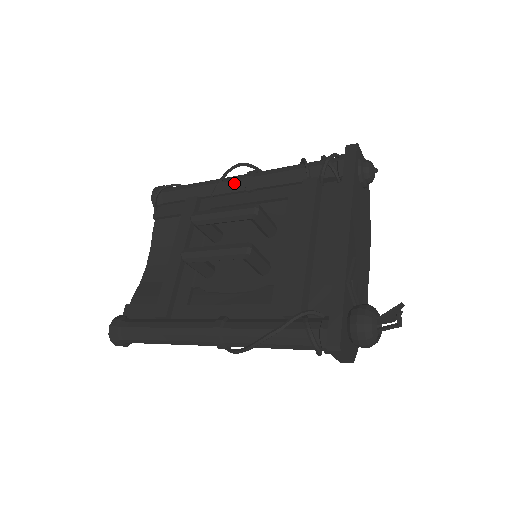
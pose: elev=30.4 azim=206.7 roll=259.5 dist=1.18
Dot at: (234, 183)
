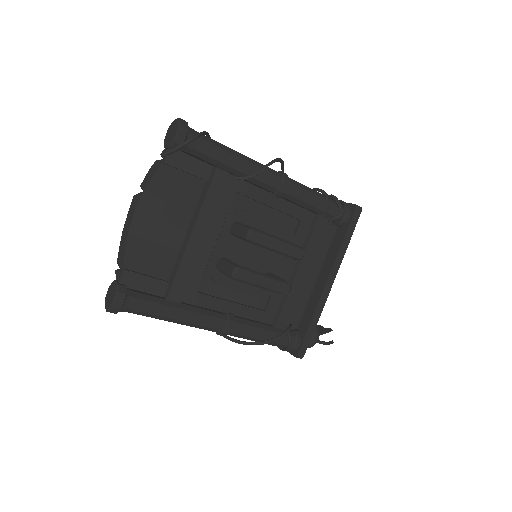
Dot at: (269, 182)
